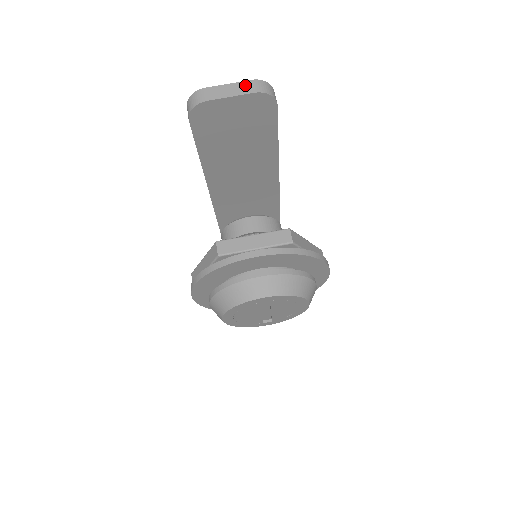
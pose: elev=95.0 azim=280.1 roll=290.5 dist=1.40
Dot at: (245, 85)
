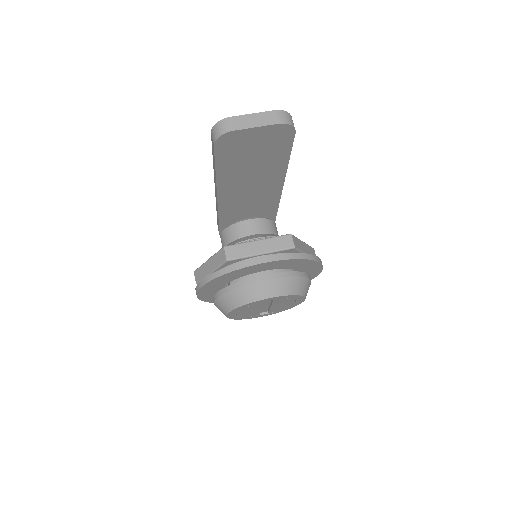
Dot at: (268, 115)
